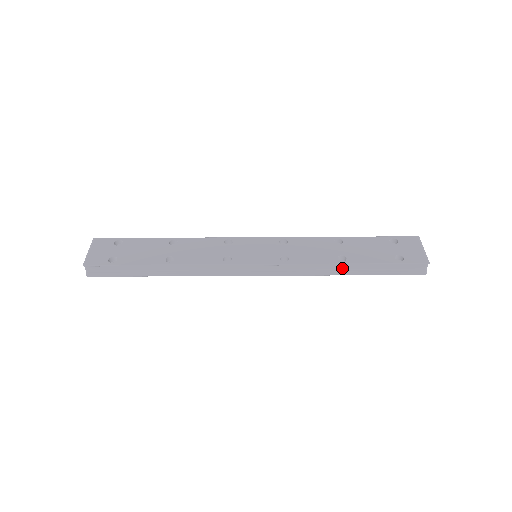
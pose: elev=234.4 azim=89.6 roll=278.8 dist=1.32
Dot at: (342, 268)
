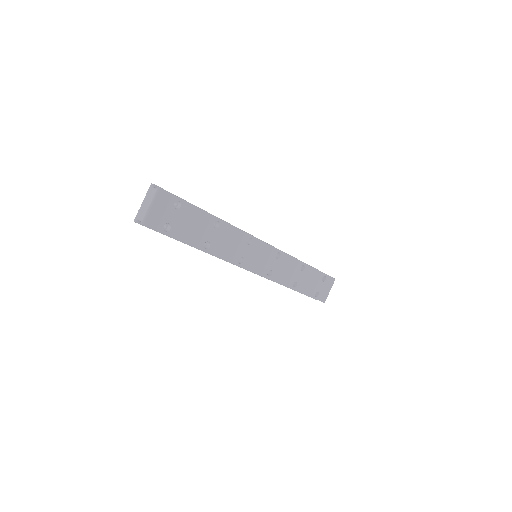
Dot at: occluded
